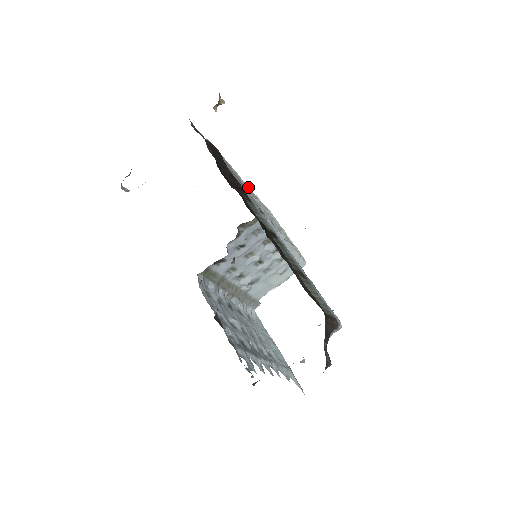
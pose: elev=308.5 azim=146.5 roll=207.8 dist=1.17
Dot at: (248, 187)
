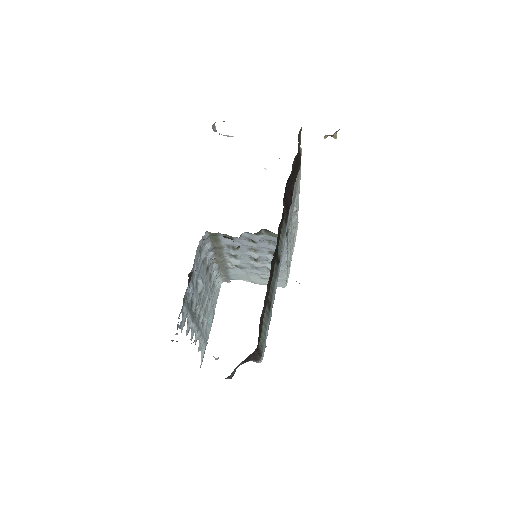
Dot at: occluded
